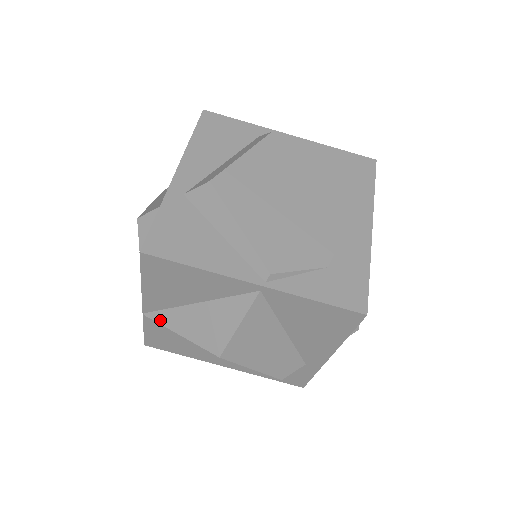
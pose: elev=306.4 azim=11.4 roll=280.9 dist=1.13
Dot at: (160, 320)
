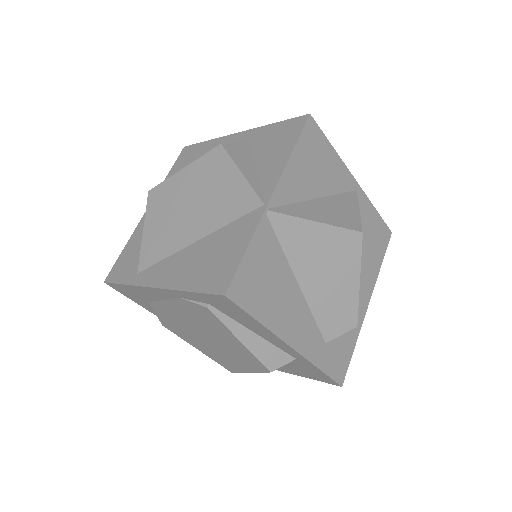
Dot at: (290, 212)
